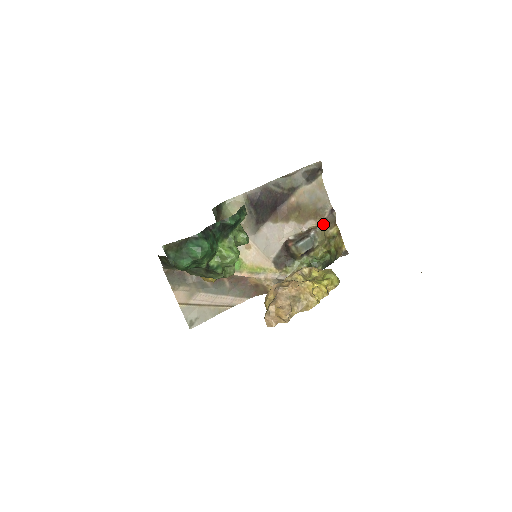
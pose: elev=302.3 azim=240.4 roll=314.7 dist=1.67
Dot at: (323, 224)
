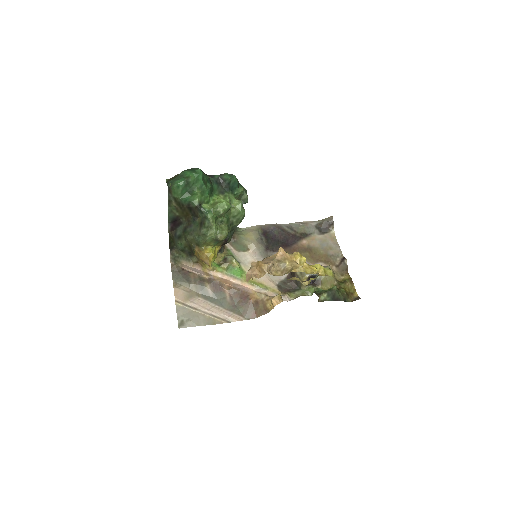
Dot at: (334, 269)
